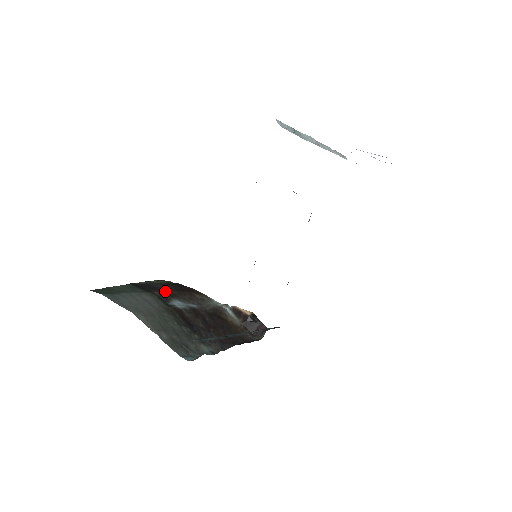
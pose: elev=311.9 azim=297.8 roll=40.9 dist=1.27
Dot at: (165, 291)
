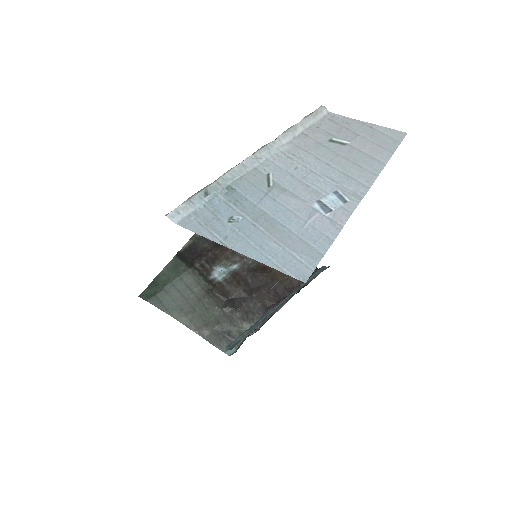
Dot at: (206, 256)
